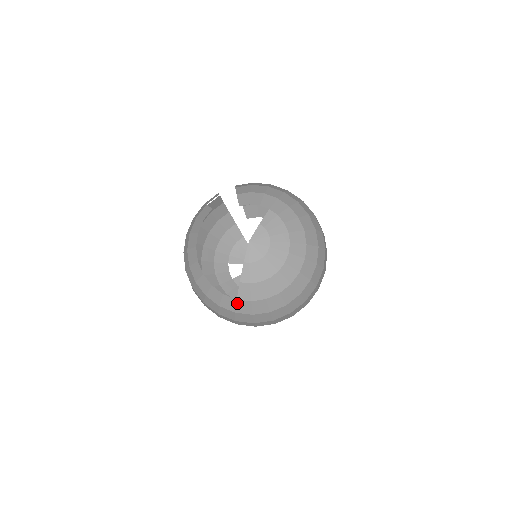
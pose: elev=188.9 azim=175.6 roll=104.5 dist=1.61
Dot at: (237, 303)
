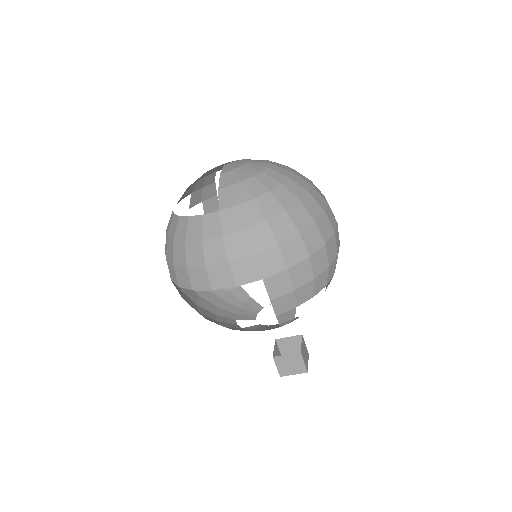
Dot at: (221, 217)
